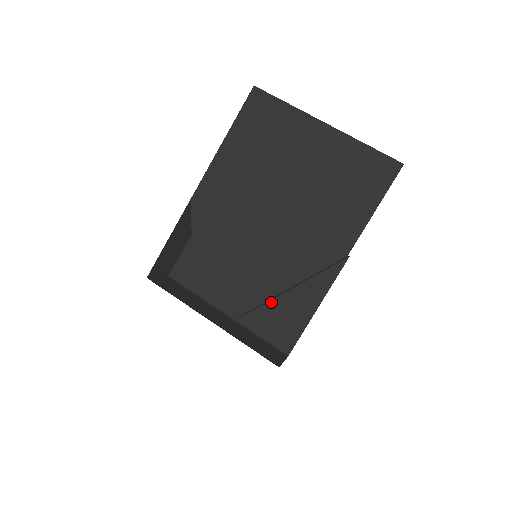
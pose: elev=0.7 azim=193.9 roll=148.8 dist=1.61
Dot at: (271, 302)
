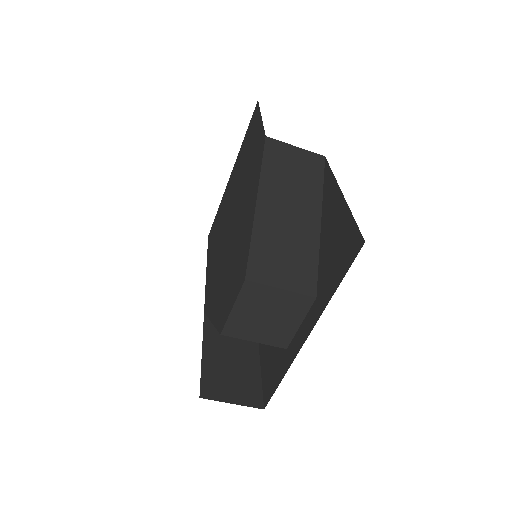
Dot at: (319, 263)
